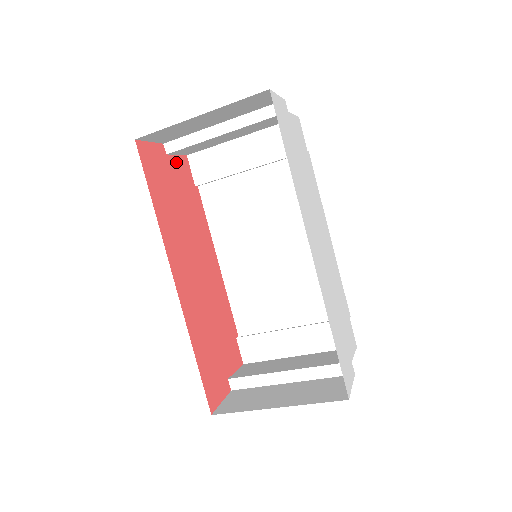
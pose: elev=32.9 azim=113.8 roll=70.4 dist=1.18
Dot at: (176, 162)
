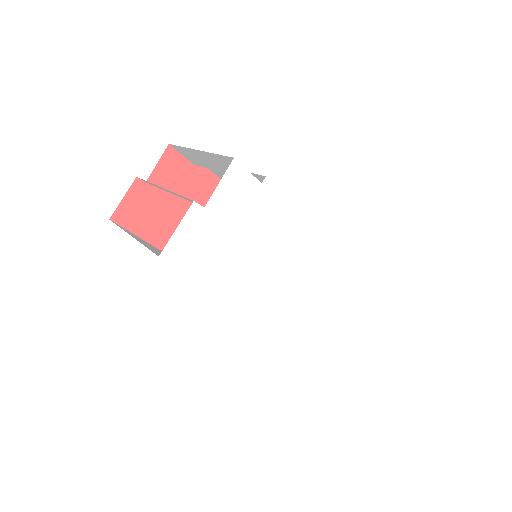
Dot at: (160, 173)
